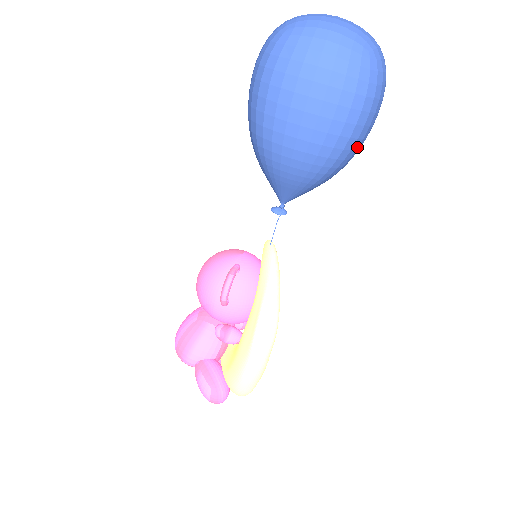
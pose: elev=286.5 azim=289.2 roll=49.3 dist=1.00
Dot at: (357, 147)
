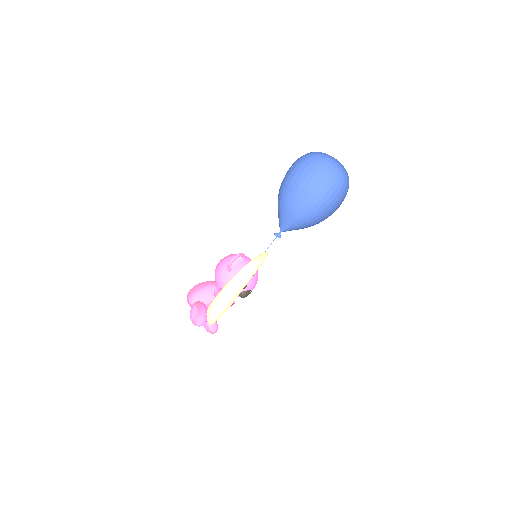
Dot at: (323, 210)
